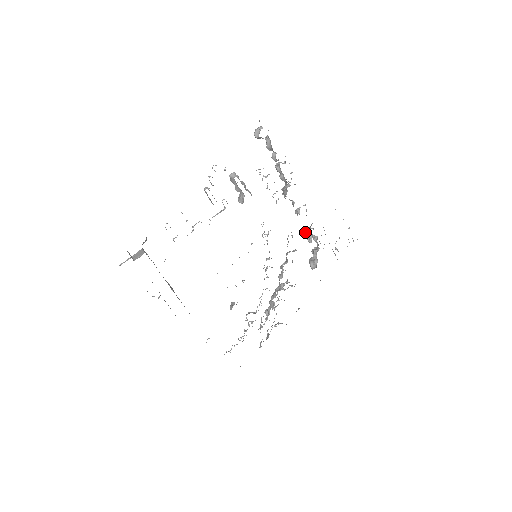
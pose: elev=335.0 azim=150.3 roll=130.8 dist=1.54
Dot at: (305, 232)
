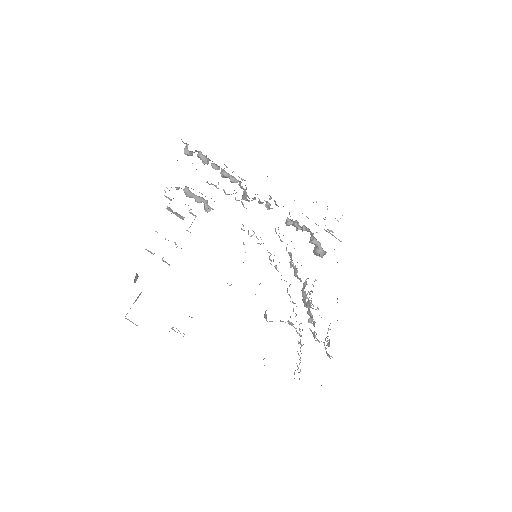
Dot at: (288, 222)
